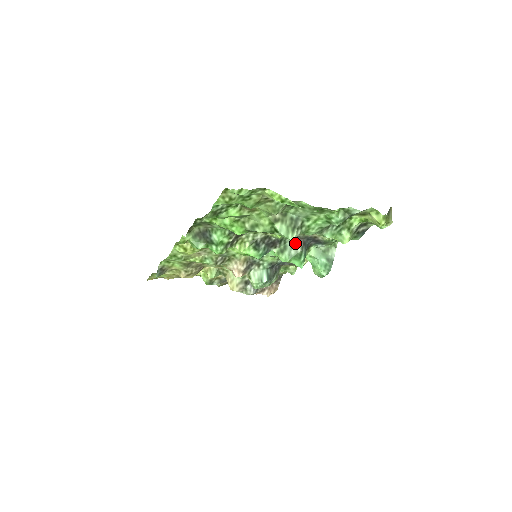
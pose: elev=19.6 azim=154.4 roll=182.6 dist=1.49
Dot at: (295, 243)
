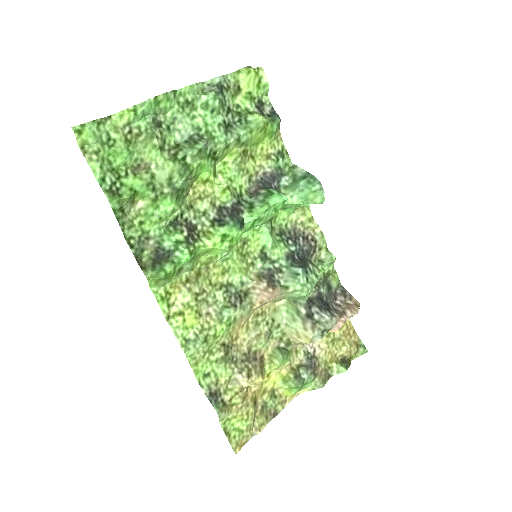
Dot at: (256, 195)
